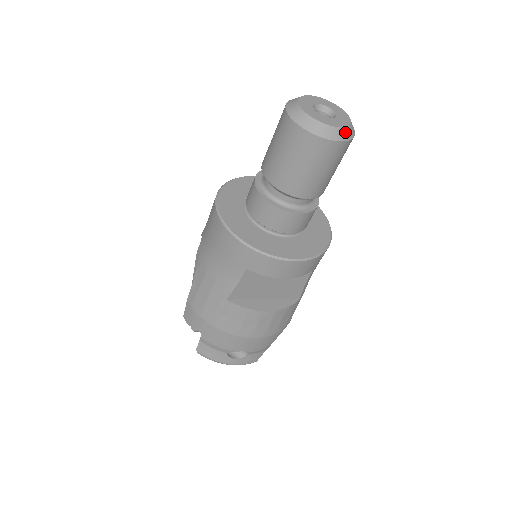
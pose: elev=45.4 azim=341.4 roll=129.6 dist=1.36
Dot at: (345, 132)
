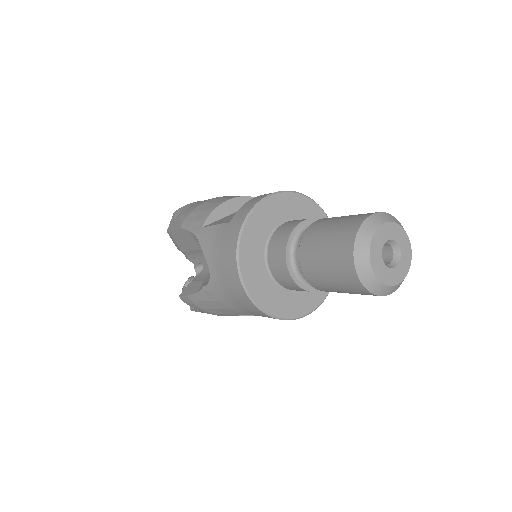
Dot at: occluded
